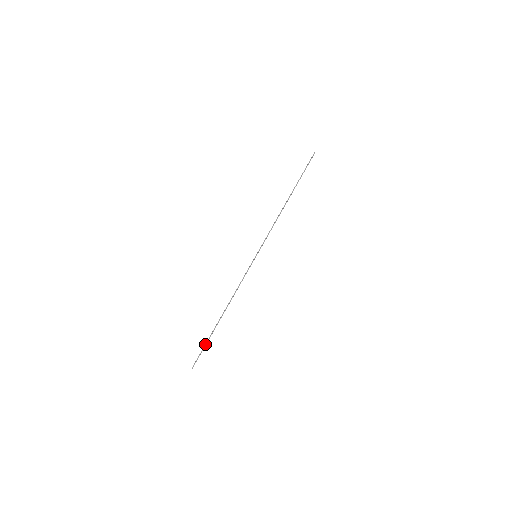
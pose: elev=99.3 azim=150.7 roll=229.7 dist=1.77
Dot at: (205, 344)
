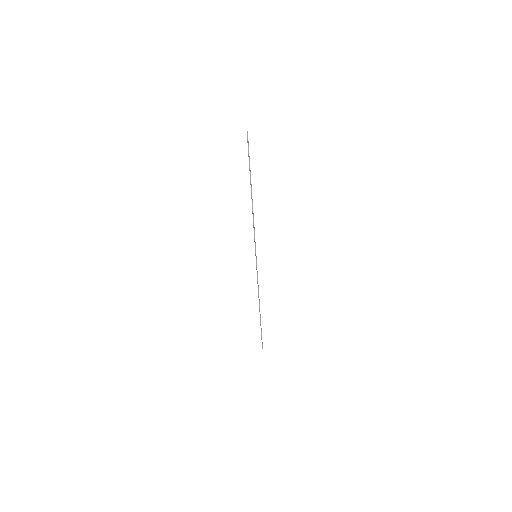
Dot at: (261, 332)
